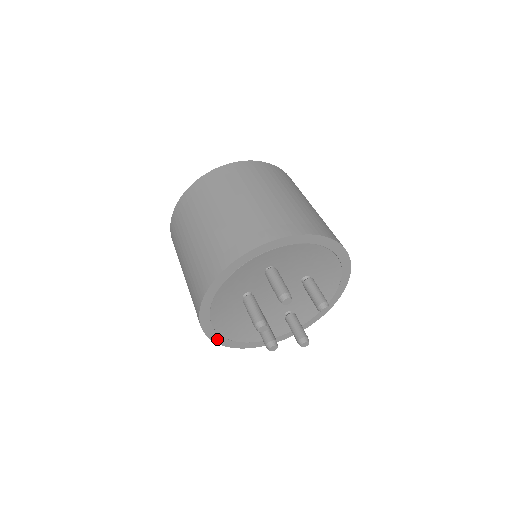
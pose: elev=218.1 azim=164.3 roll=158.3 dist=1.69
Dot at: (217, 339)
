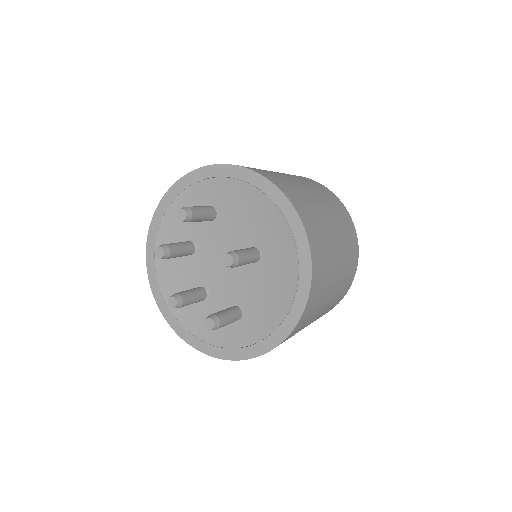
Dot at: (160, 301)
